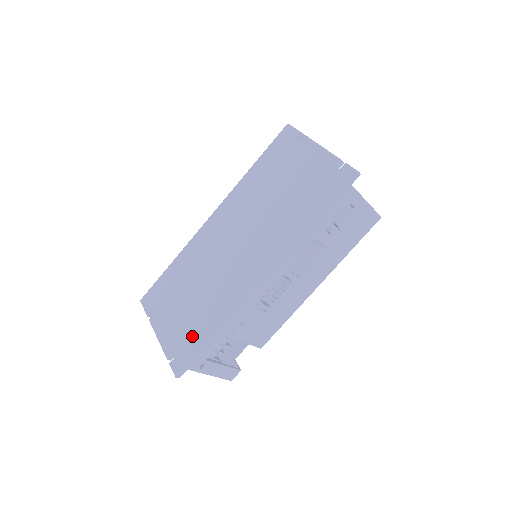
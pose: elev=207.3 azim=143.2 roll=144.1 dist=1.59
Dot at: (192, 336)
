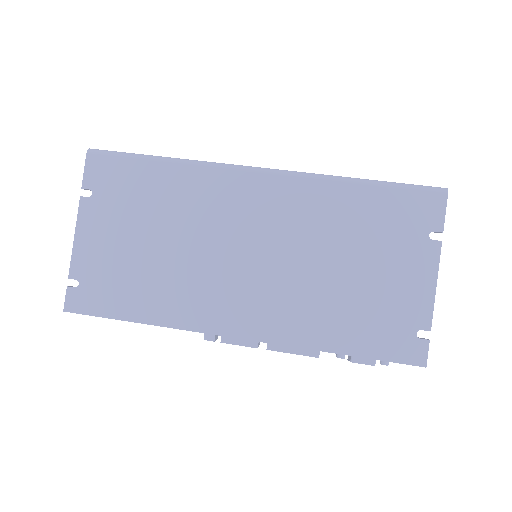
Dot at: (116, 292)
